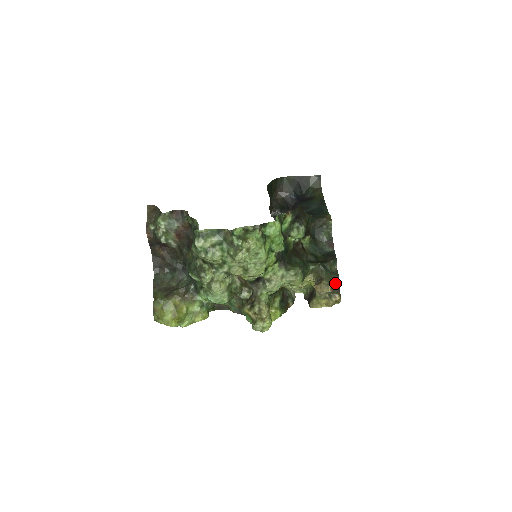
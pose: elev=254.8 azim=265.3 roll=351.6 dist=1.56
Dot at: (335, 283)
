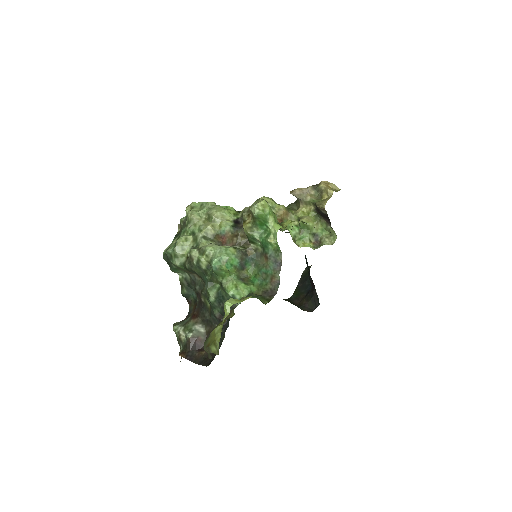
Dot at: occluded
